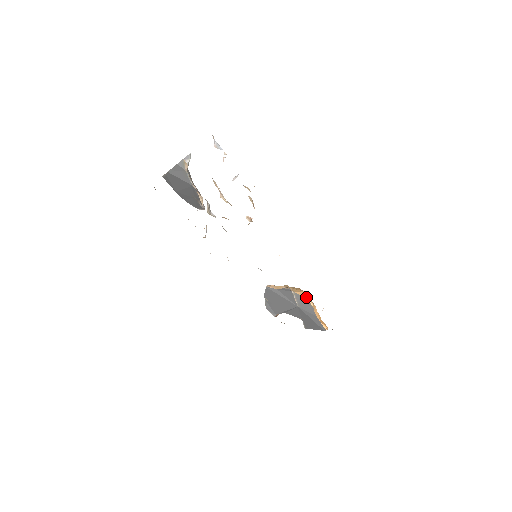
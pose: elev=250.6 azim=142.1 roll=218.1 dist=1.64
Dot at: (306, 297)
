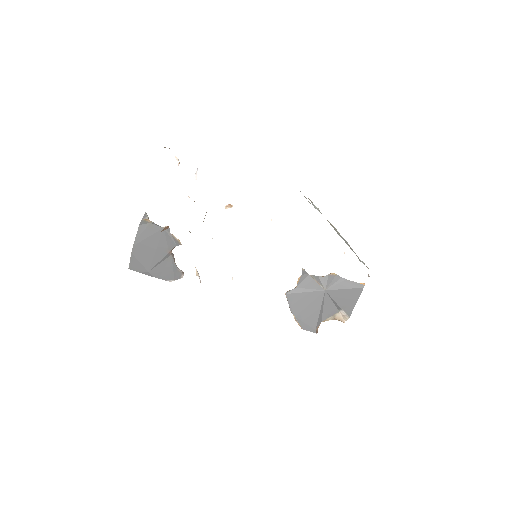
Dot at: (324, 276)
